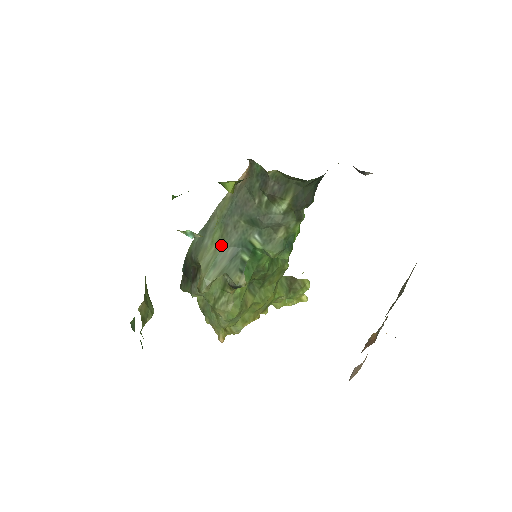
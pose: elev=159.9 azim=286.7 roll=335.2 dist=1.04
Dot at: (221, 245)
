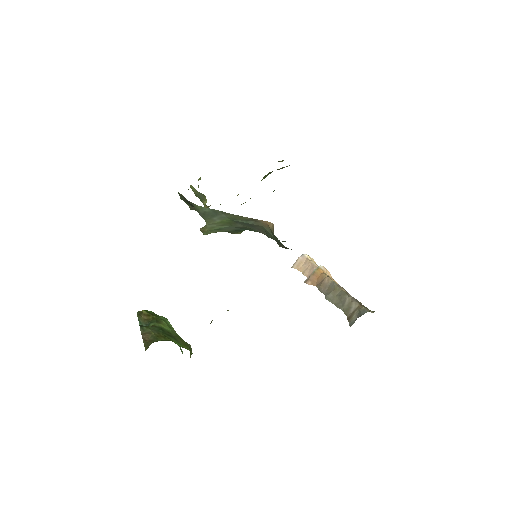
Dot at: (228, 225)
